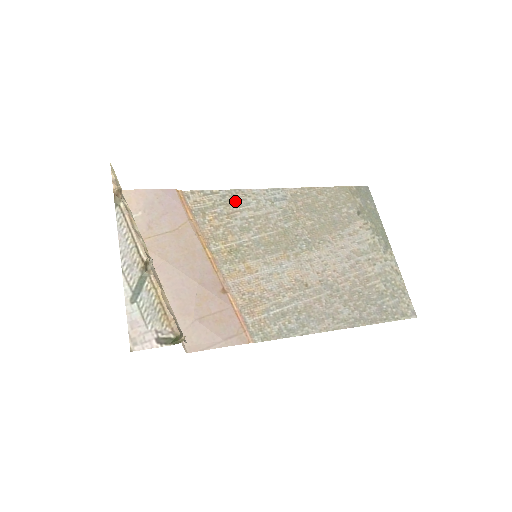
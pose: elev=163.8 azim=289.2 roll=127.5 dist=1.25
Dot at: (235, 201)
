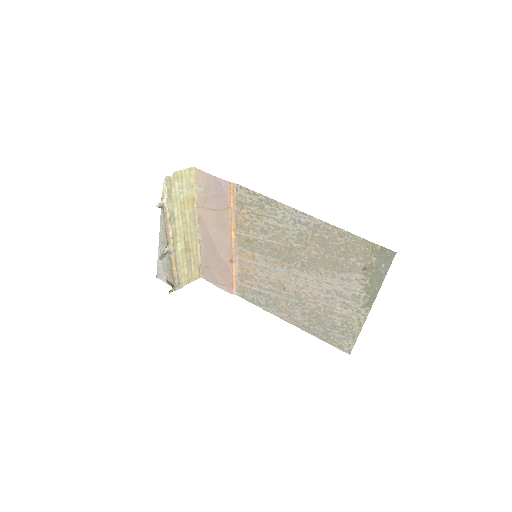
Dot at: (267, 208)
